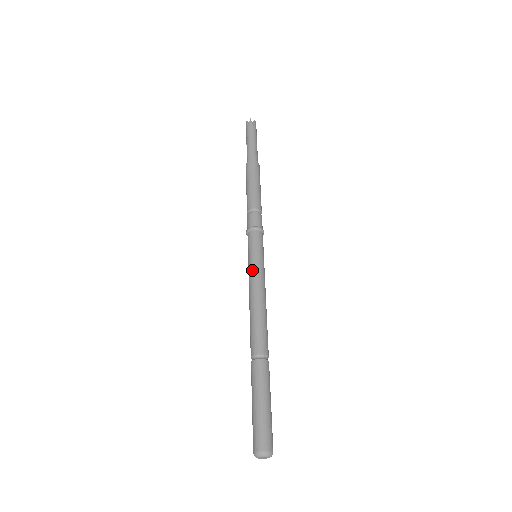
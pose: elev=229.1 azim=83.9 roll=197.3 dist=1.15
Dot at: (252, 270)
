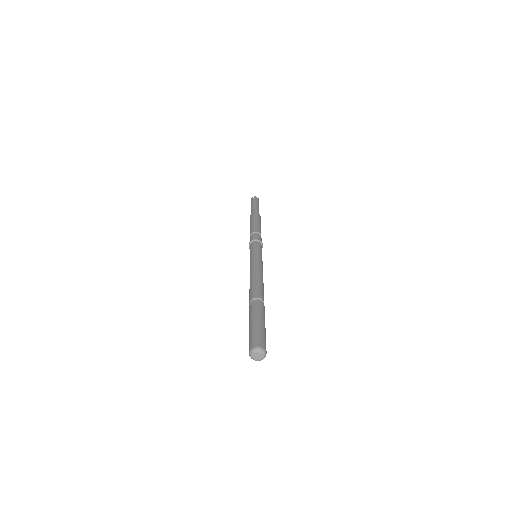
Dot at: (254, 258)
